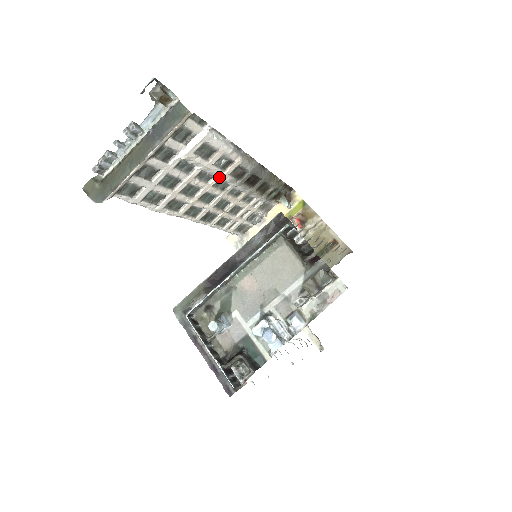
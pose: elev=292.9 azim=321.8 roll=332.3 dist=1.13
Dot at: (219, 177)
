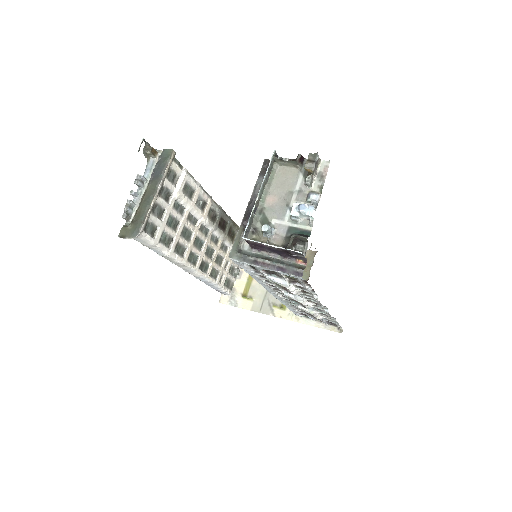
Dot at: (201, 219)
